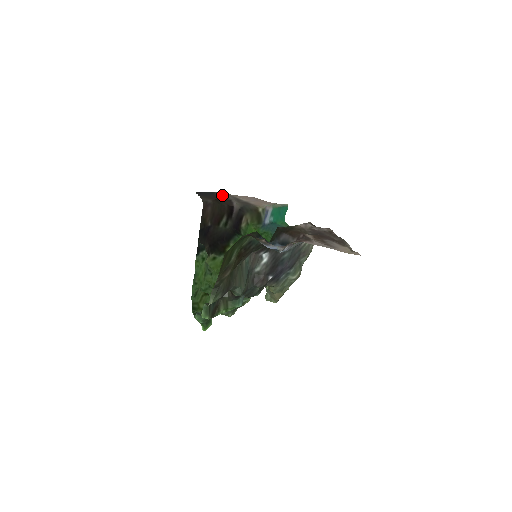
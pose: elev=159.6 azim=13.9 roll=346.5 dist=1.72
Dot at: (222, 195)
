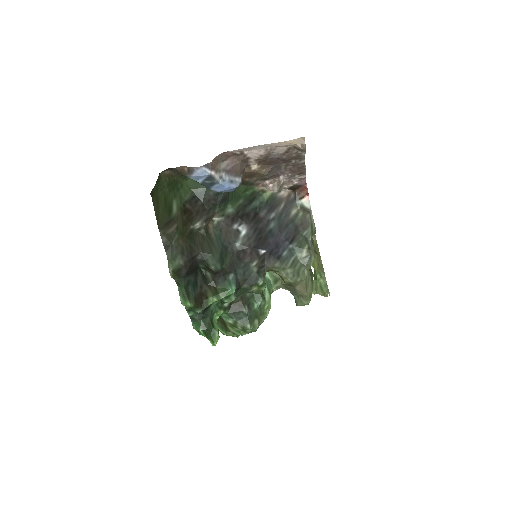
Dot at: occluded
